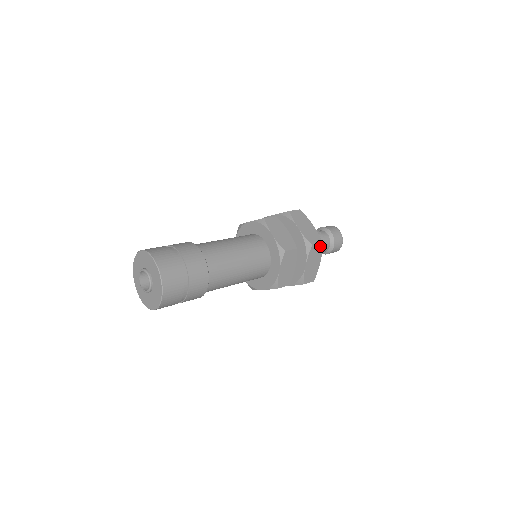
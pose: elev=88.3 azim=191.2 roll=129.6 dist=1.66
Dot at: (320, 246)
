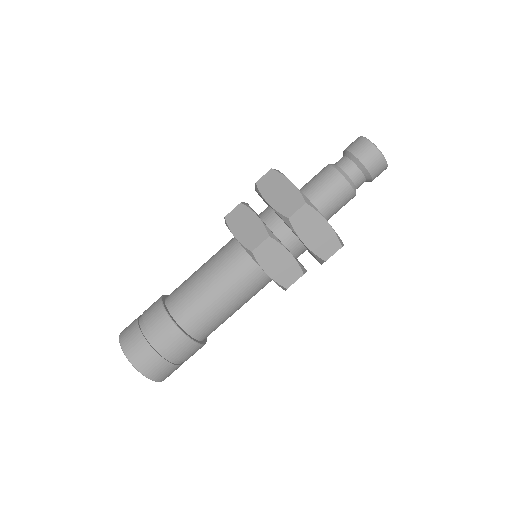
Dot at: (306, 209)
